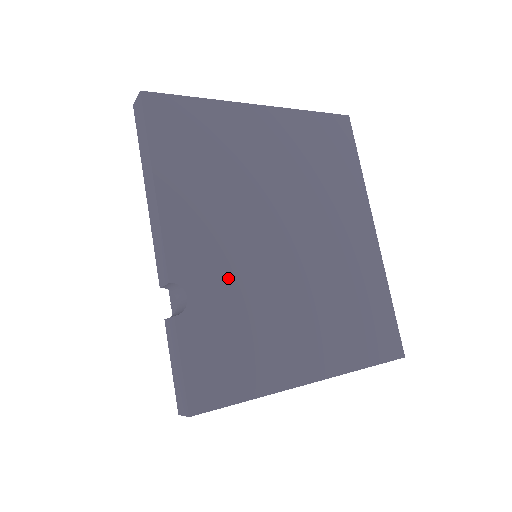
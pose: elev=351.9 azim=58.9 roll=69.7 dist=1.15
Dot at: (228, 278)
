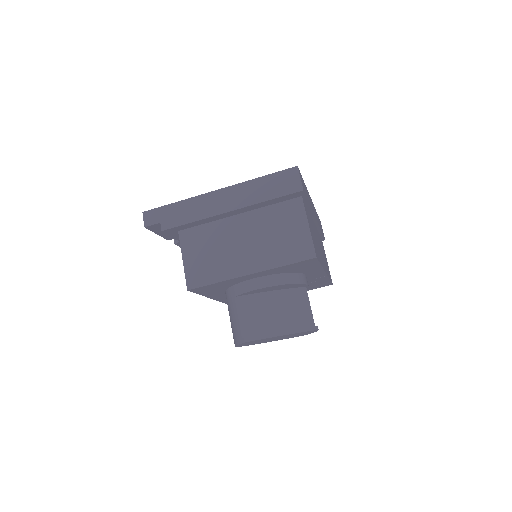
Dot at: occluded
